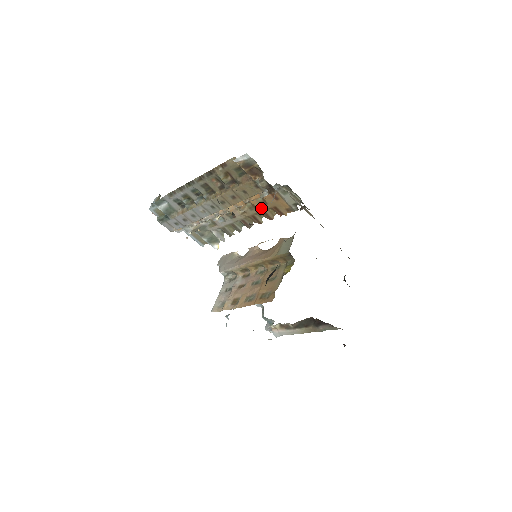
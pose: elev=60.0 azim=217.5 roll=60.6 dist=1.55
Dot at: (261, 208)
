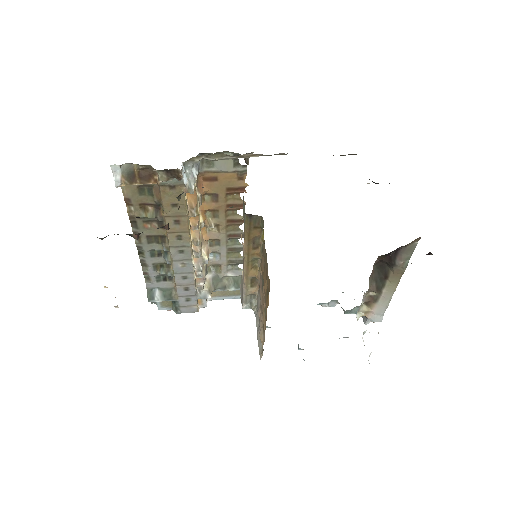
Dot at: (221, 205)
